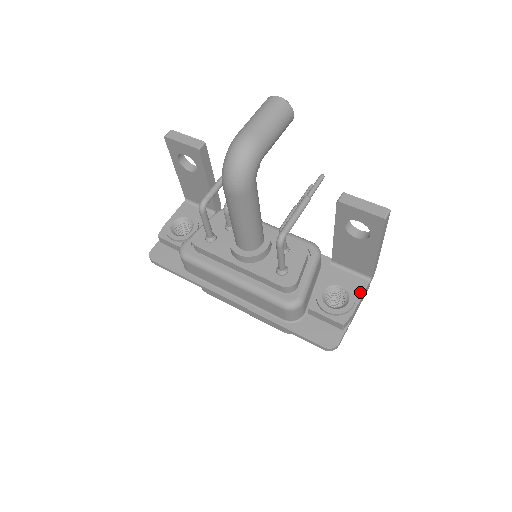
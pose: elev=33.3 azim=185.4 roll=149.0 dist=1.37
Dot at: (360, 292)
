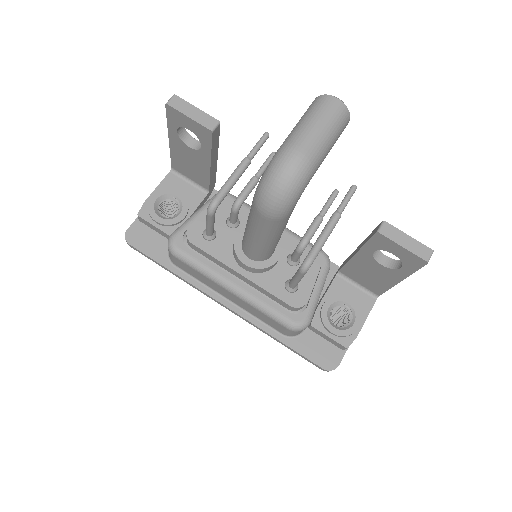
Dot at: (366, 311)
